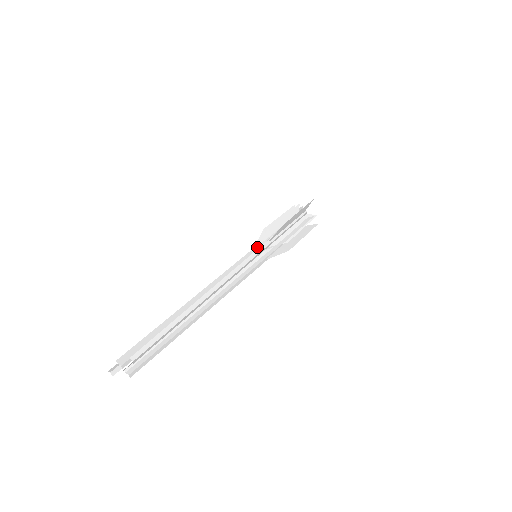
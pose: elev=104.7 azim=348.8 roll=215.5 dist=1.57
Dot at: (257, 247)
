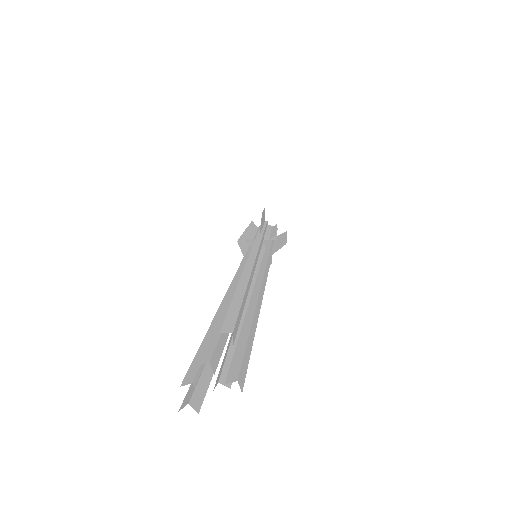
Dot at: (247, 254)
